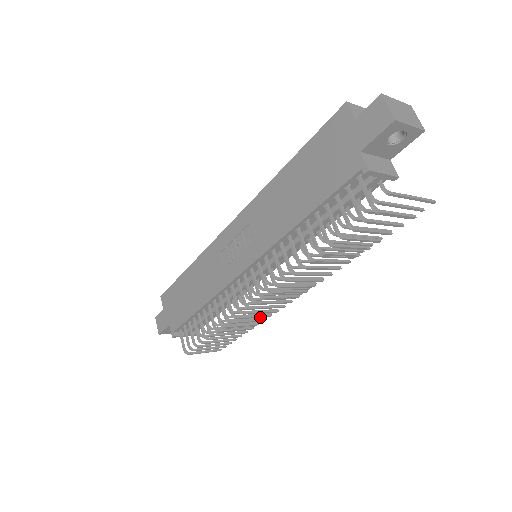
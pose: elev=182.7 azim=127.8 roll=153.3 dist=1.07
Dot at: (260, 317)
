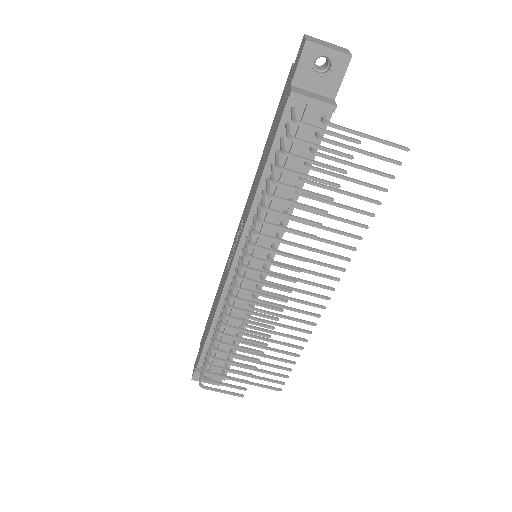
Dot at: occluded
